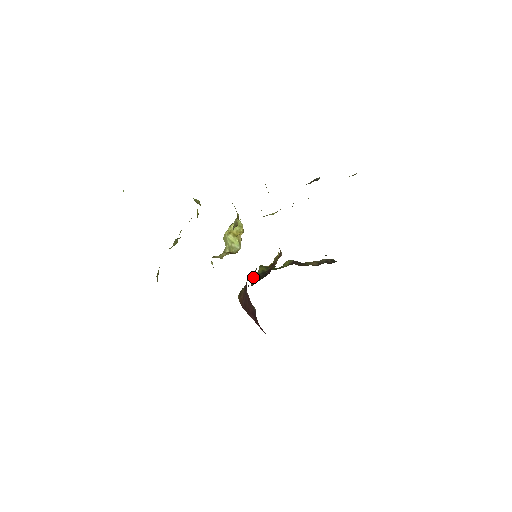
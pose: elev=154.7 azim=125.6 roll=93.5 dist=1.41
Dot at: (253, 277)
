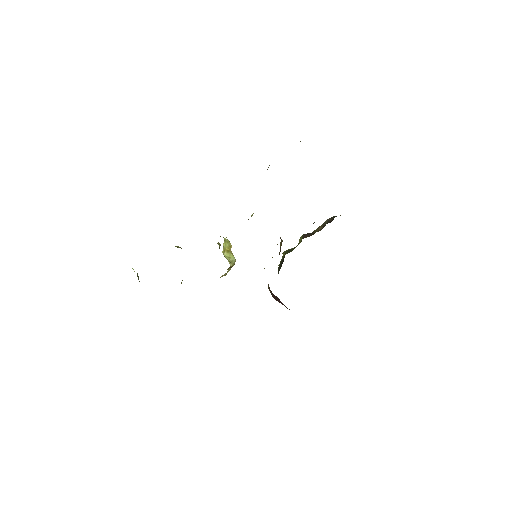
Dot at: occluded
